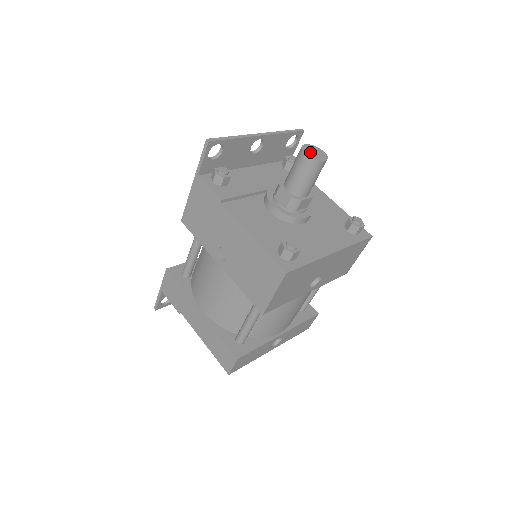
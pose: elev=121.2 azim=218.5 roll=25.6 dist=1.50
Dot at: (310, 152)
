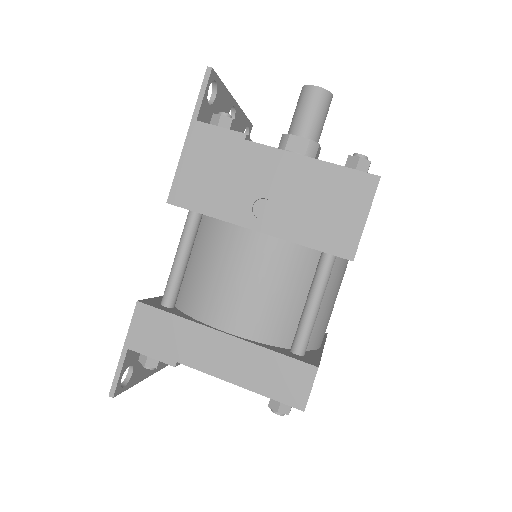
Dot at: occluded
